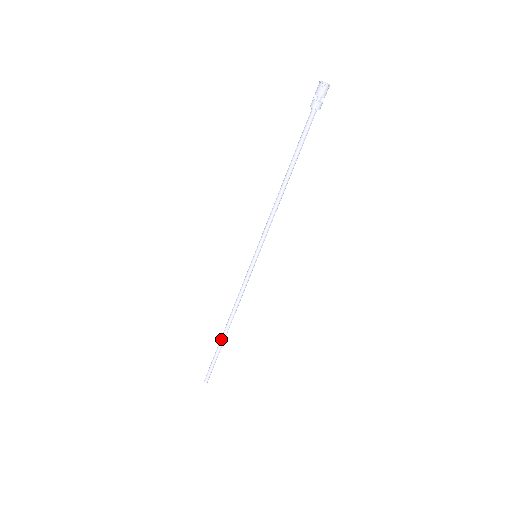
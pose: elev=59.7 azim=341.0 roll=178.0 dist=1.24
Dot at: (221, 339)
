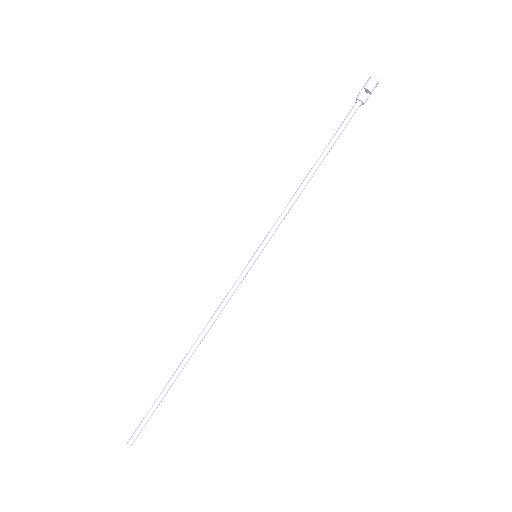
Dot at: (176, 371)
